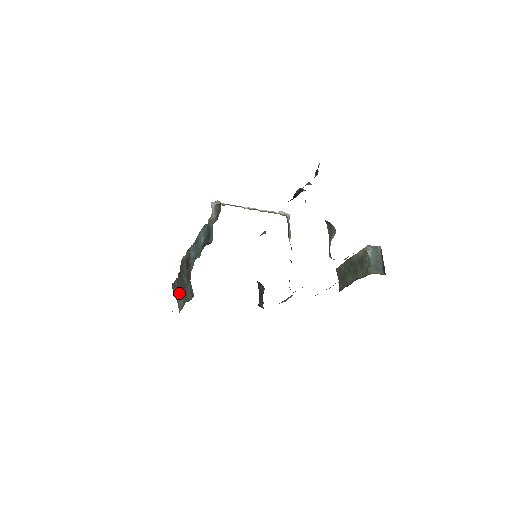
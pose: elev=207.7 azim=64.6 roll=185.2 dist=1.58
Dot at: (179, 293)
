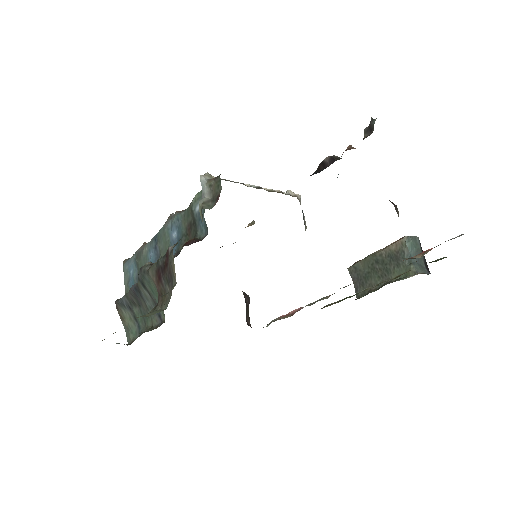
Dot at: (129, 315)
